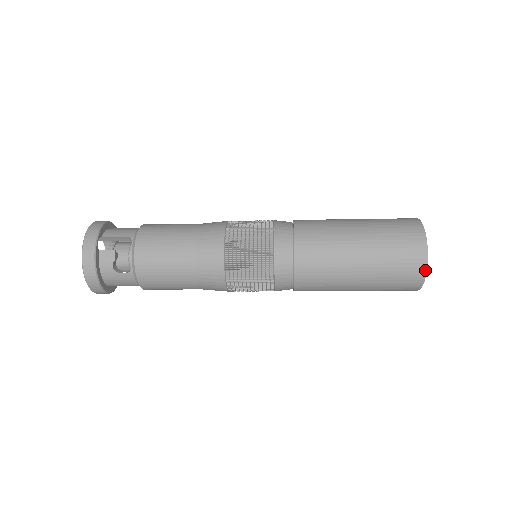
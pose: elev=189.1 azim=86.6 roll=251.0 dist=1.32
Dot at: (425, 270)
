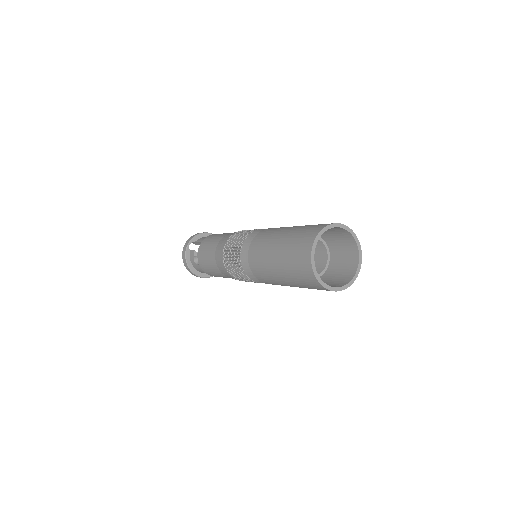
Dot at: (312, 271)
